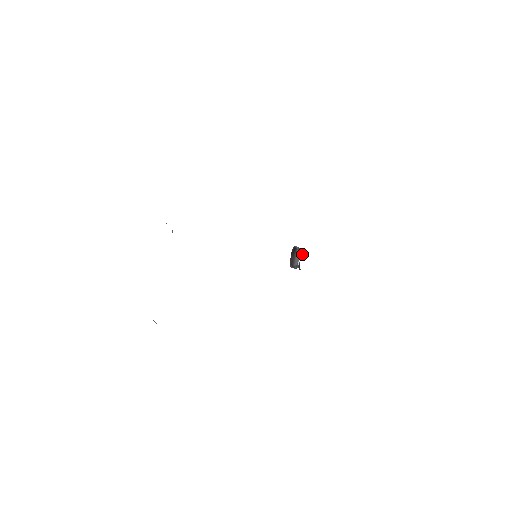
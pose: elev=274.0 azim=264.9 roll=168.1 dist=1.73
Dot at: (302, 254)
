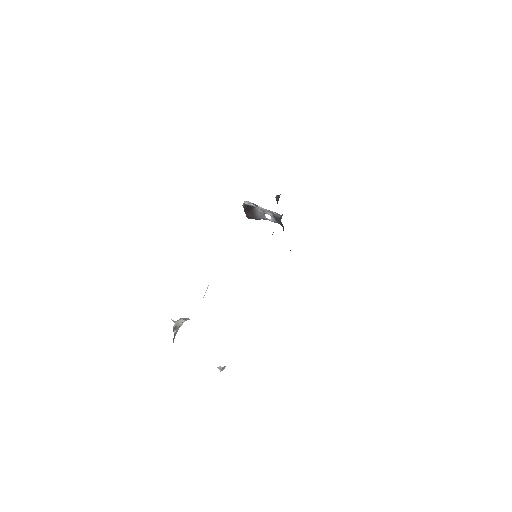
Dot at: (276, 214)
